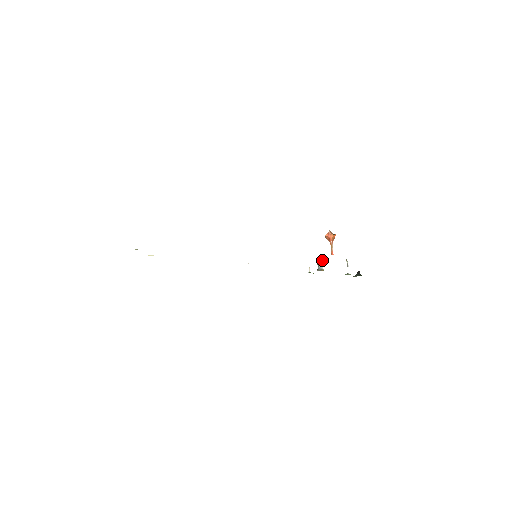
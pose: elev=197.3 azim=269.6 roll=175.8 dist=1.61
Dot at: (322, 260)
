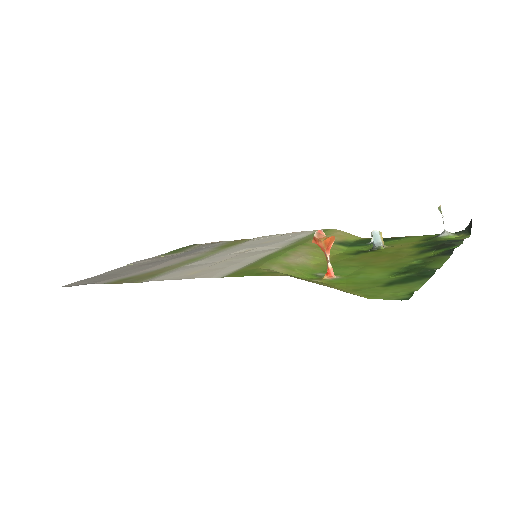
Dot at: occluded
